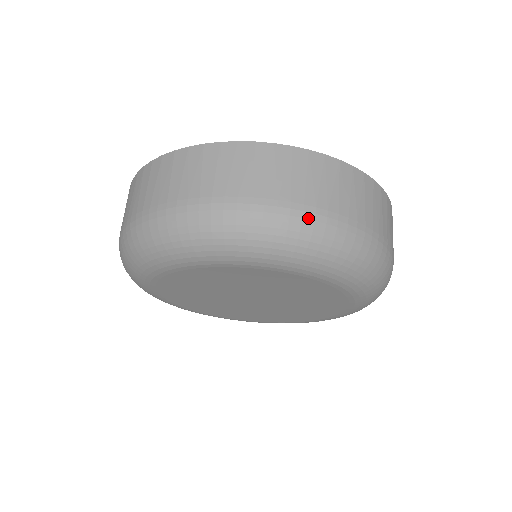
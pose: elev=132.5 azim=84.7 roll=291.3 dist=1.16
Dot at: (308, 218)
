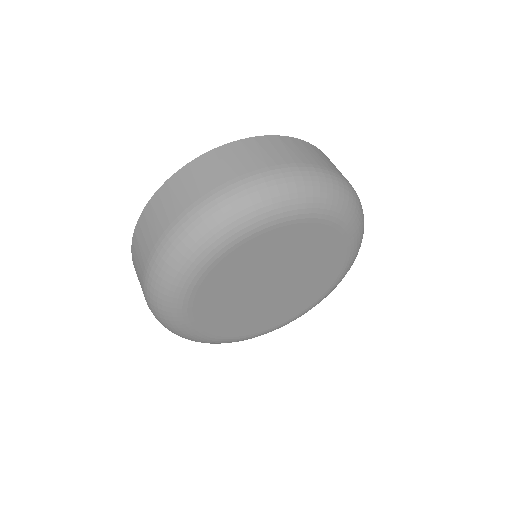
Dot at: (267, 176)
